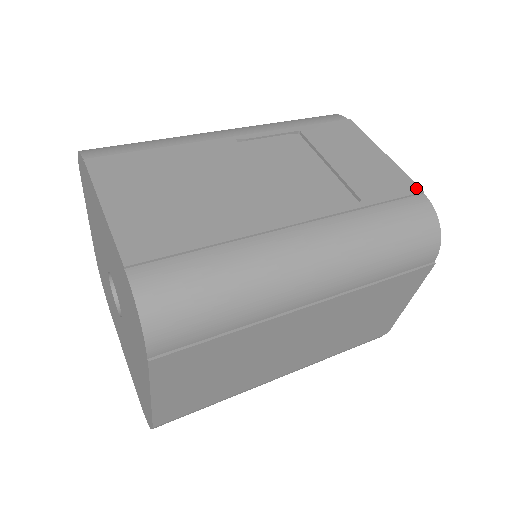
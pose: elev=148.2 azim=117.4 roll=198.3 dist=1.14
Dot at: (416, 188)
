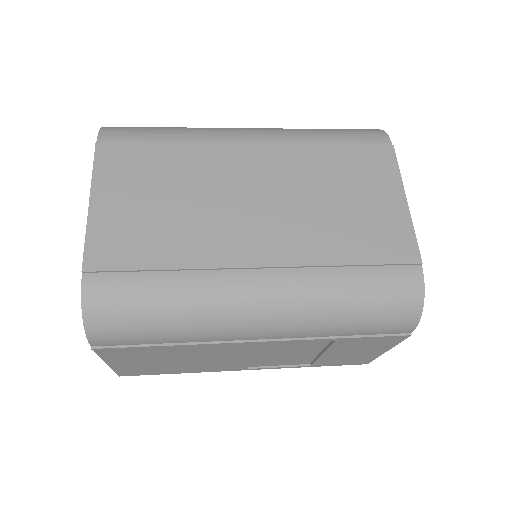
Dot at: occluded
